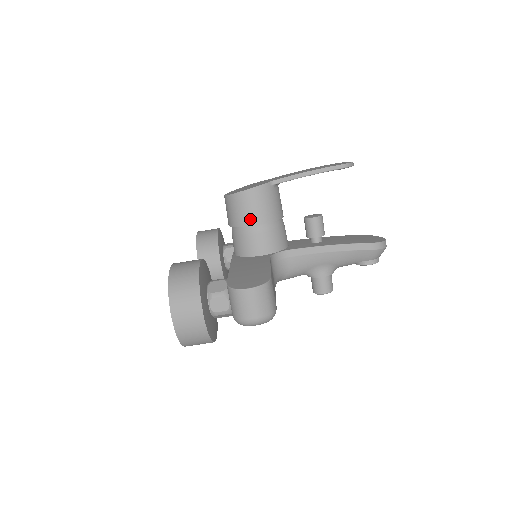
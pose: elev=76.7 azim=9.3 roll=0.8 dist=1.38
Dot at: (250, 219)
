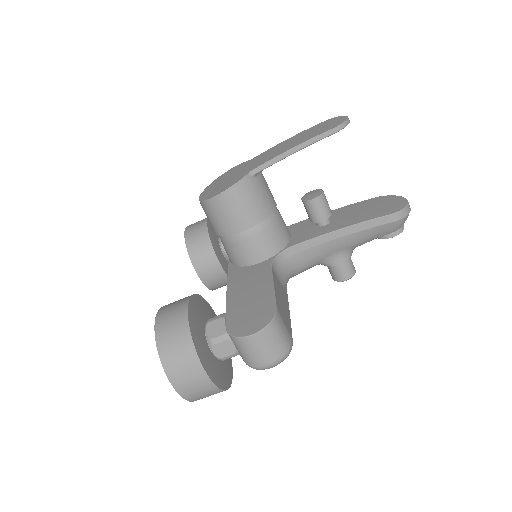
Dot at: (236, 225)
